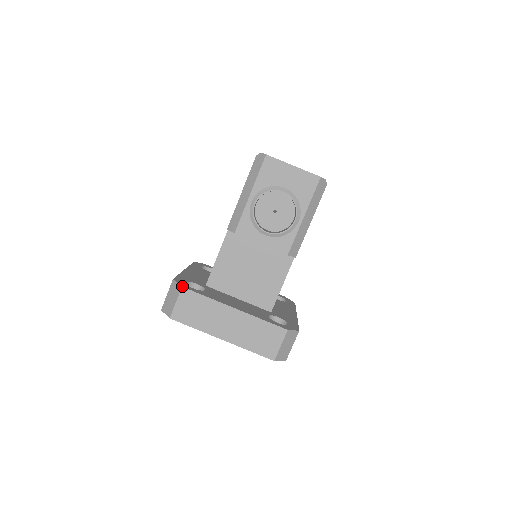
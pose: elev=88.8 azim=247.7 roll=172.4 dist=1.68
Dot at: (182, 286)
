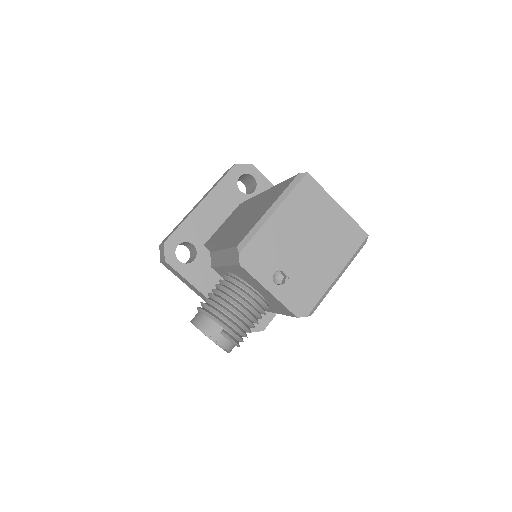
Dot at: (165, 260)
